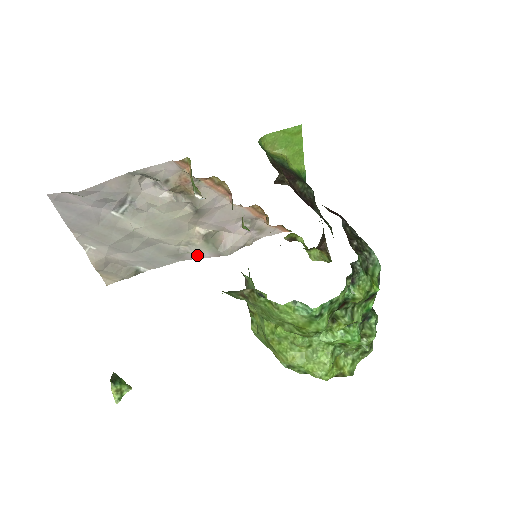
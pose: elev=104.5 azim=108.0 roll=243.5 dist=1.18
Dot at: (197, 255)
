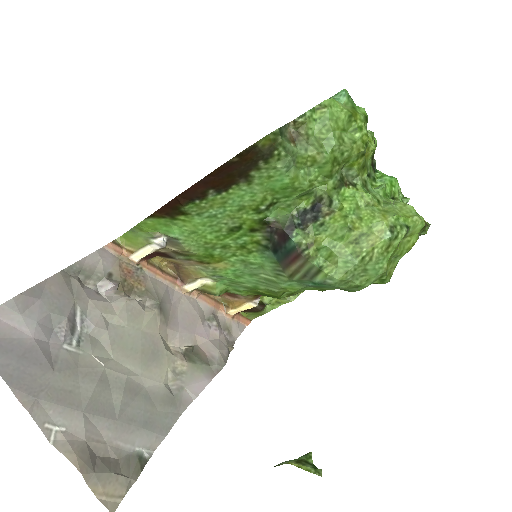
Dot at: (195, 388)
